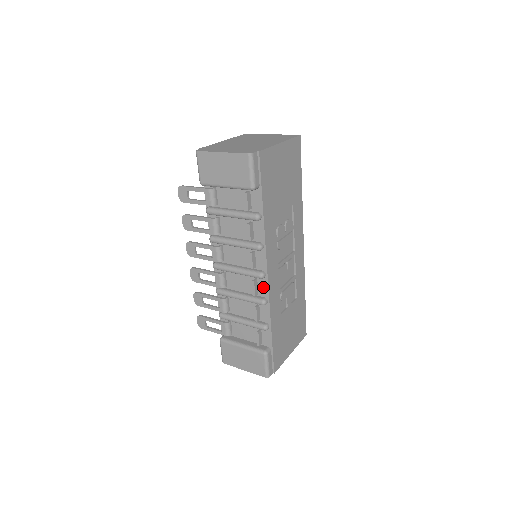
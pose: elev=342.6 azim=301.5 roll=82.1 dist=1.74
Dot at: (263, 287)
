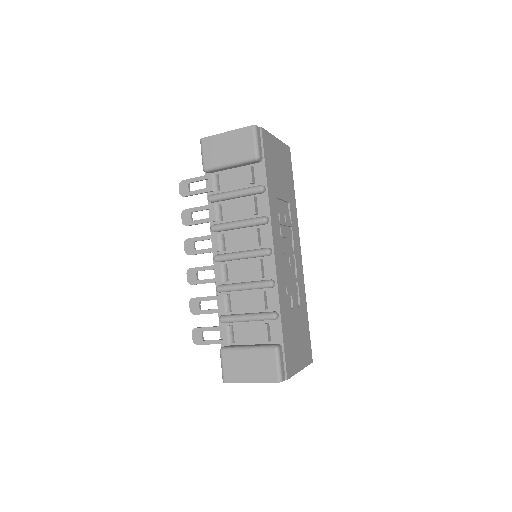
Dot at: (269, 267)
